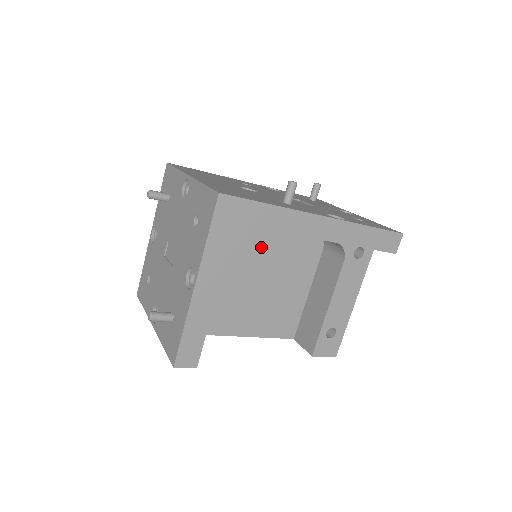
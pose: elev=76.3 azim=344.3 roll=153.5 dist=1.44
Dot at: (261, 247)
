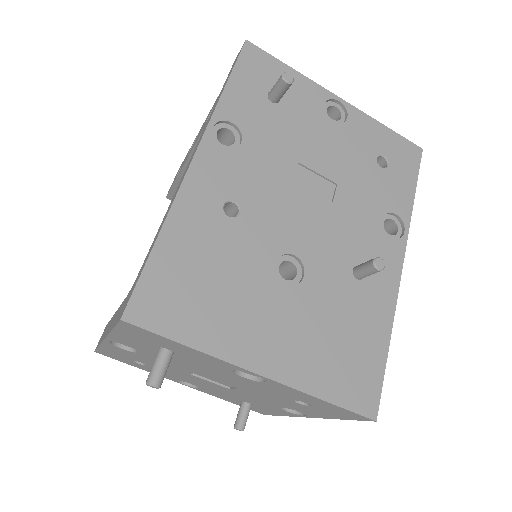
Dot at: occluded
